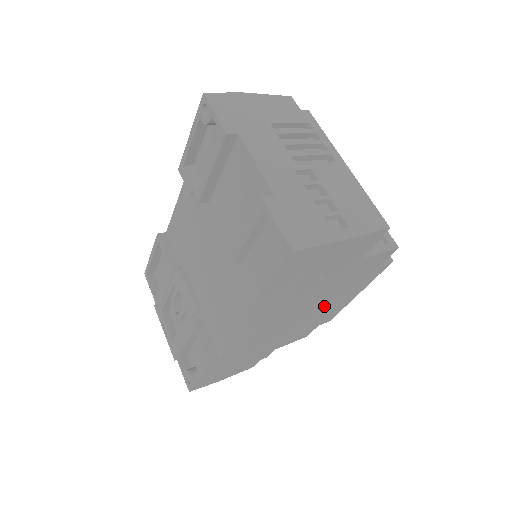
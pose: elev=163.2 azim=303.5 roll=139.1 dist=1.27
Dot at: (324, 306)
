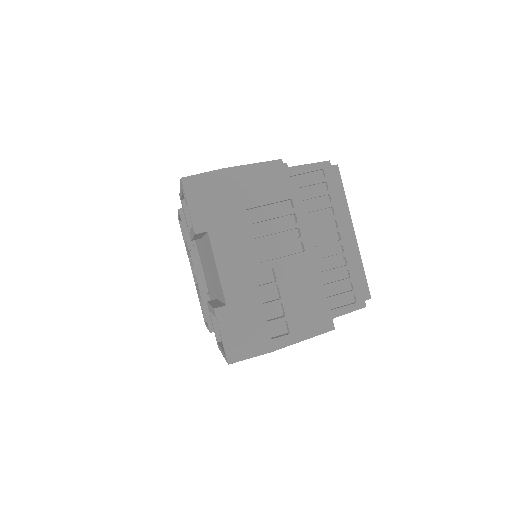
Dot at: occluded
